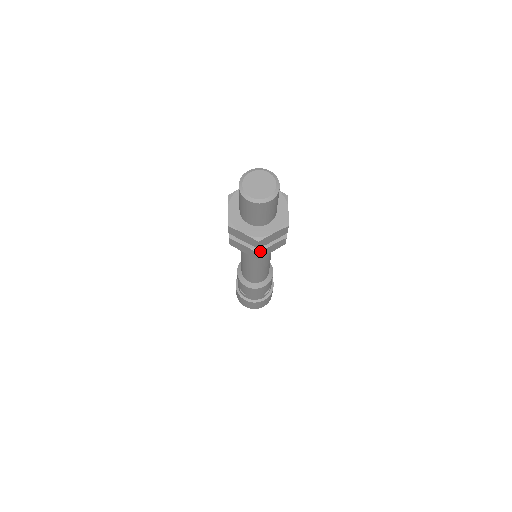
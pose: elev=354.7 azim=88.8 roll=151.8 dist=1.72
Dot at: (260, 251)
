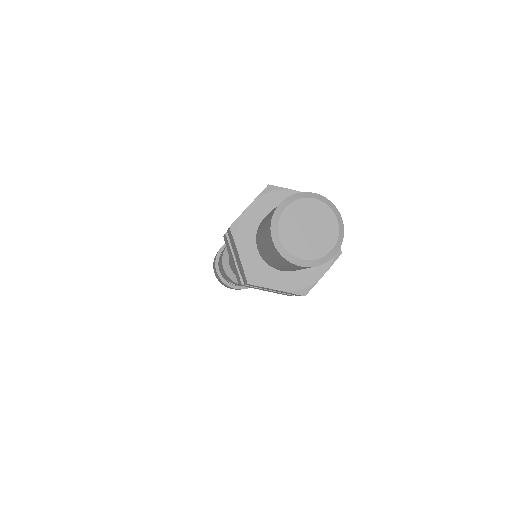
Dot at: occluded
